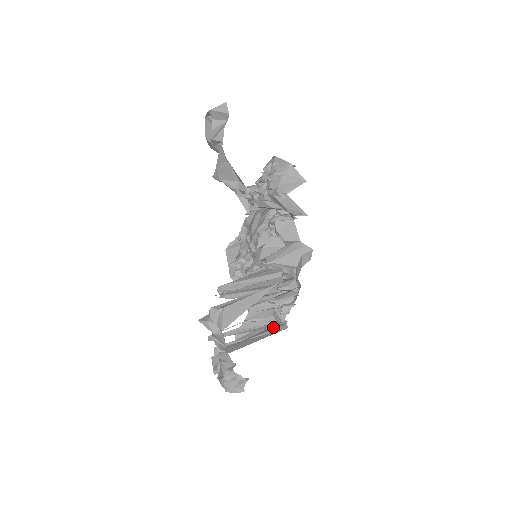
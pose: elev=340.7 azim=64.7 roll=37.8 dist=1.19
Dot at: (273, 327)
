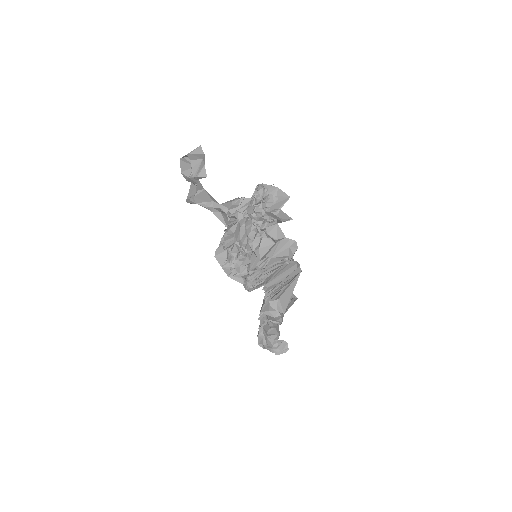
Dot at: (292, 302)
